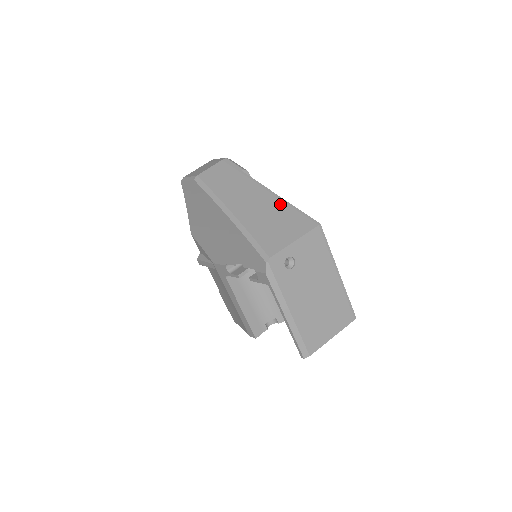
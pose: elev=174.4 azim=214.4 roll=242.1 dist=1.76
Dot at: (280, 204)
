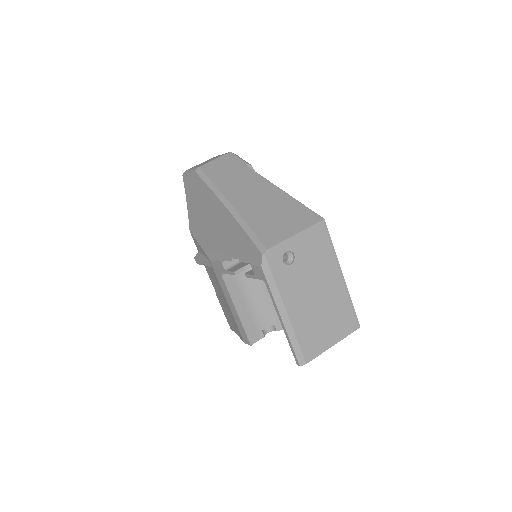
Dot at: (283, 198)
